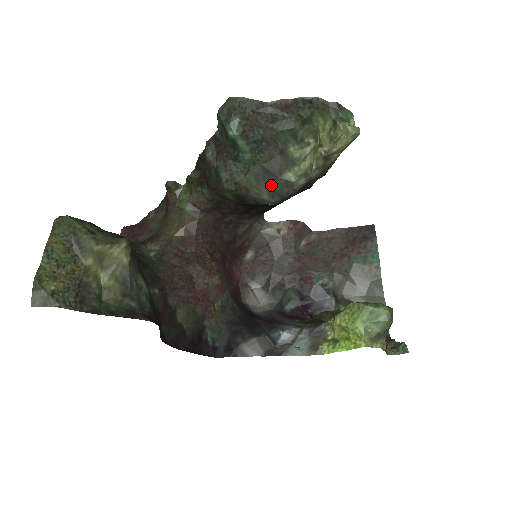
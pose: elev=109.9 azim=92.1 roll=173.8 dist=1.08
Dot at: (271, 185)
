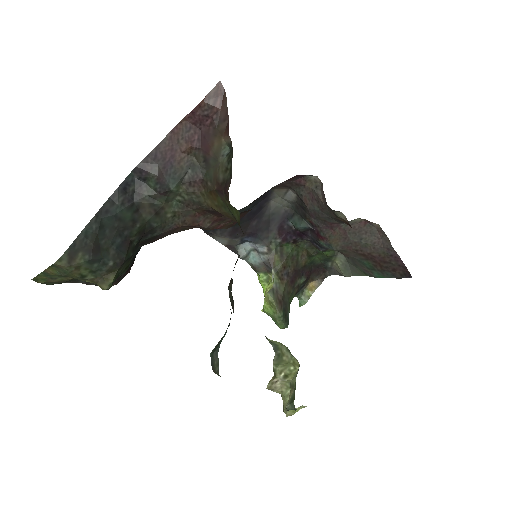
Dot at: occluded
